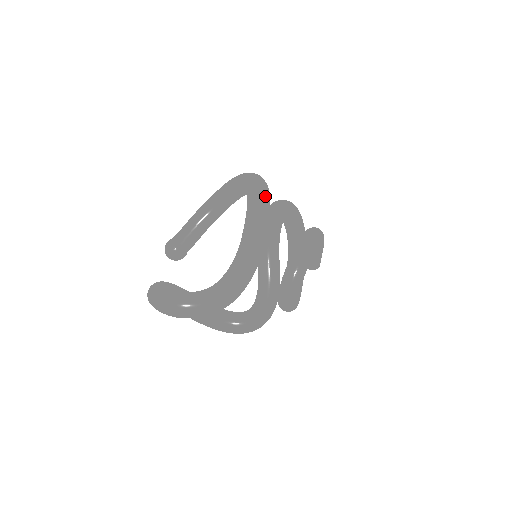
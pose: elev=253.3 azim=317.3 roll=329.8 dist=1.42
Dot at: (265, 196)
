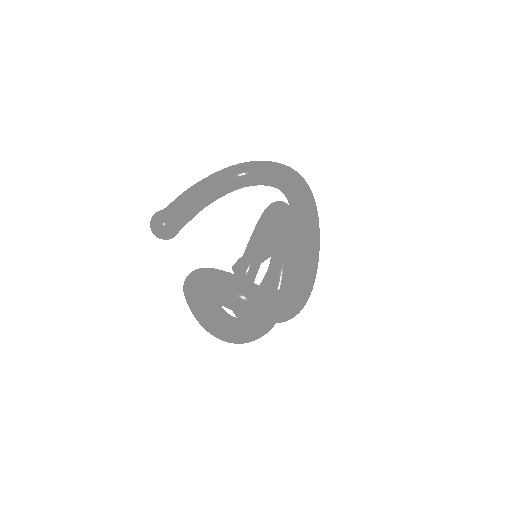
Dot at: occluded
